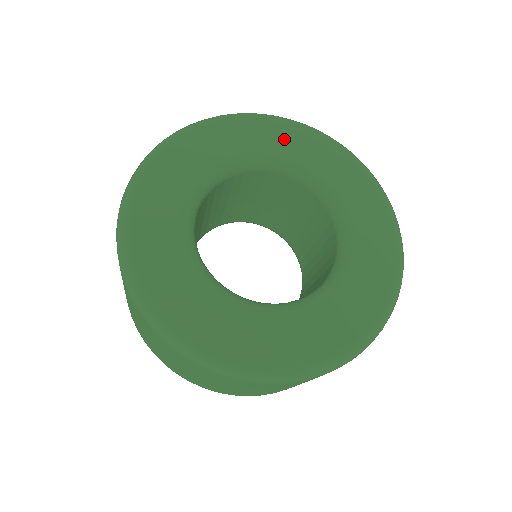
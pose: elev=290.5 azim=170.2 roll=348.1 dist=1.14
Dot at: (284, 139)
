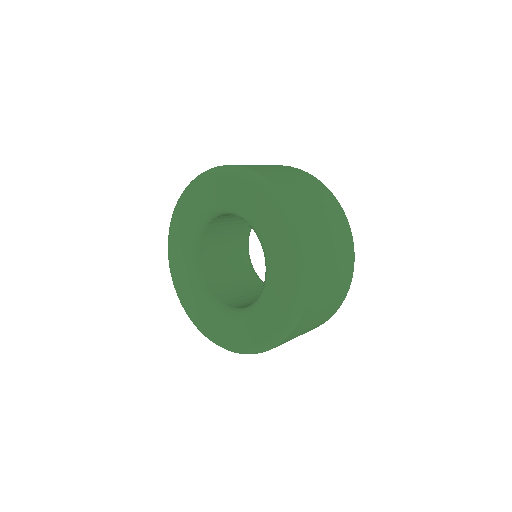
Dot at: (261, 212)
